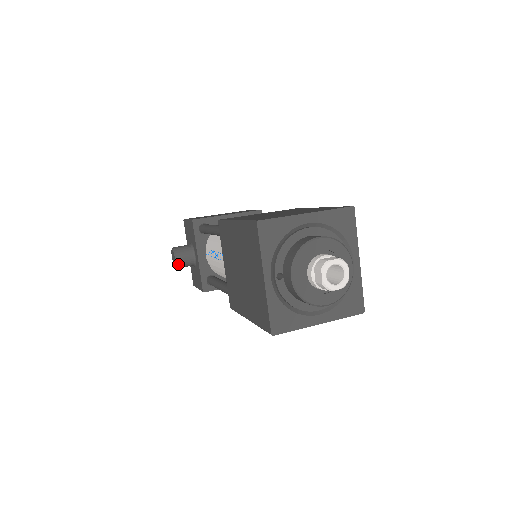
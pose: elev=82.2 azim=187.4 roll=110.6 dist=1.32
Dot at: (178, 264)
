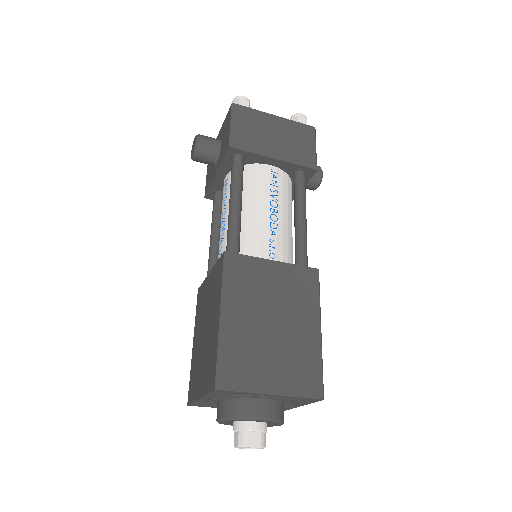
Dot at: (193, 160)
